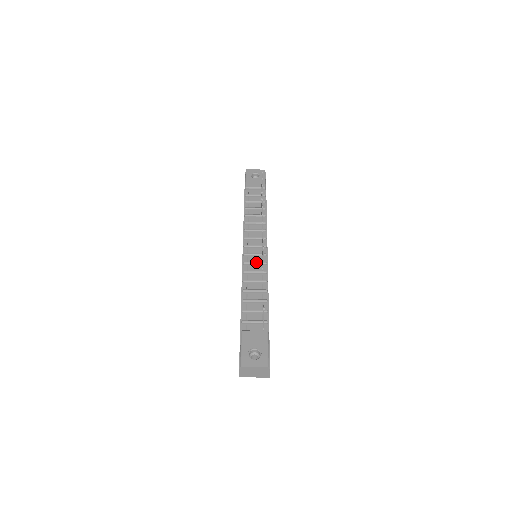
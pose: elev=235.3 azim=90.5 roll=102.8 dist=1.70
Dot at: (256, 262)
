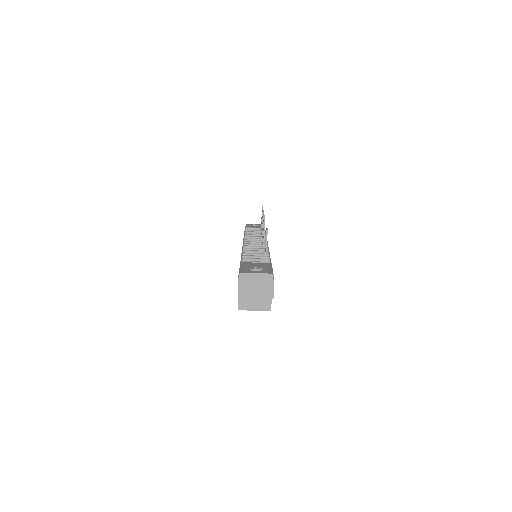
Dot at: (257, 246)
